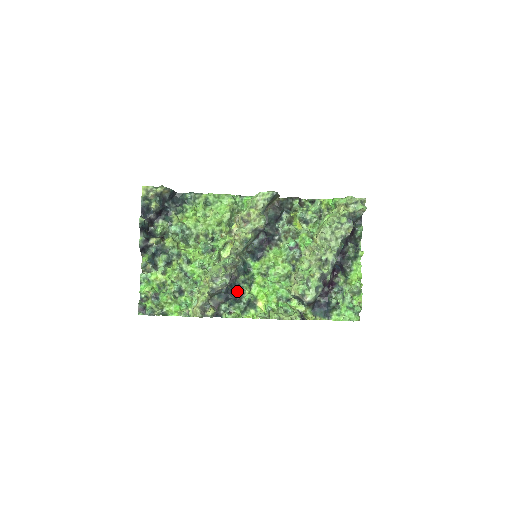
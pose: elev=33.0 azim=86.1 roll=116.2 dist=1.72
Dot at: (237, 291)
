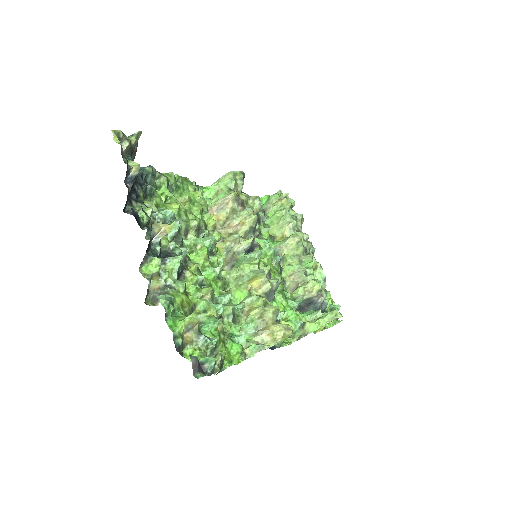
Dot at: occluded
